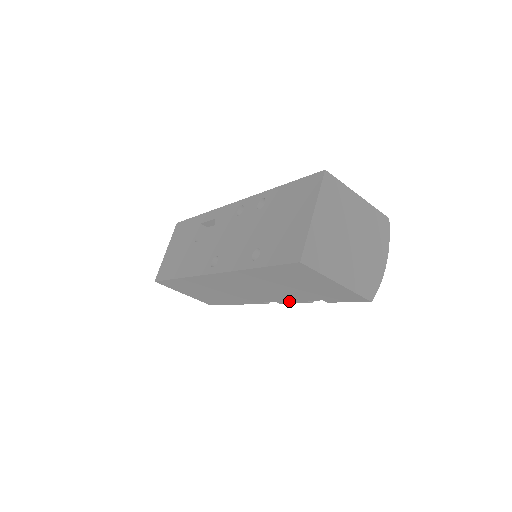
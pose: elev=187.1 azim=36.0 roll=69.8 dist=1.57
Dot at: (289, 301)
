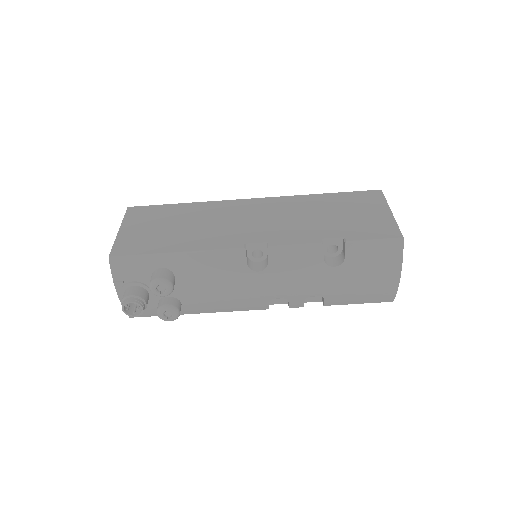
Dot at: (292, 241)
